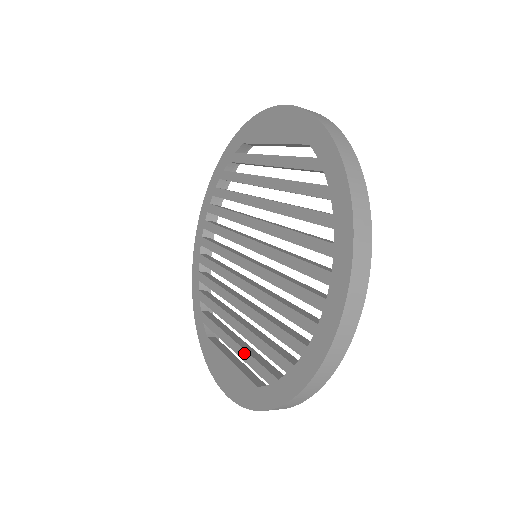
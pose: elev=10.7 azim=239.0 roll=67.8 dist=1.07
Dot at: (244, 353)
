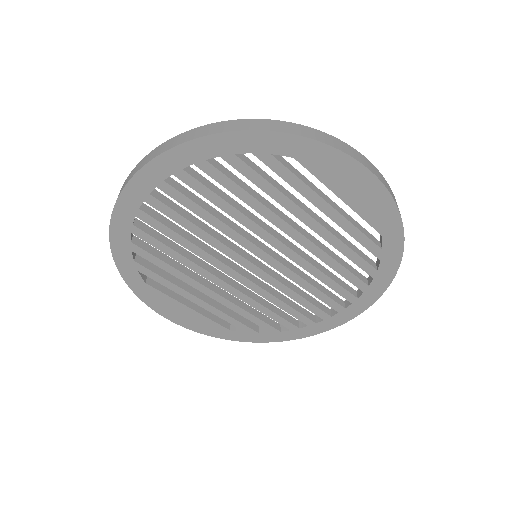
Dot at: (218, 312)
